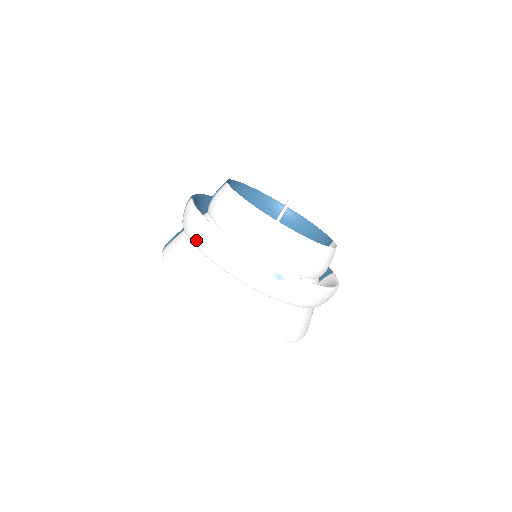
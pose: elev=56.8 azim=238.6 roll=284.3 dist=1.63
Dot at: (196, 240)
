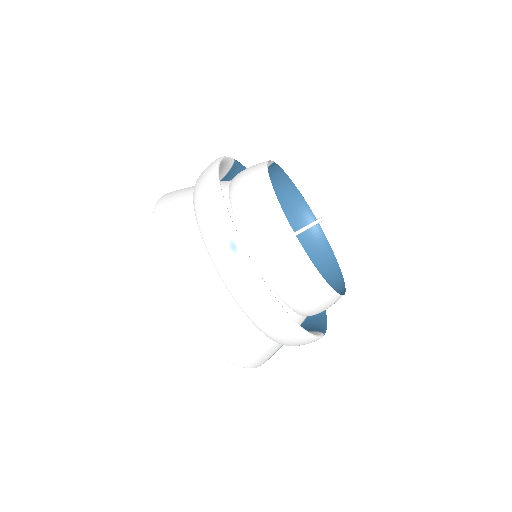
Dot at: (198, 179)
